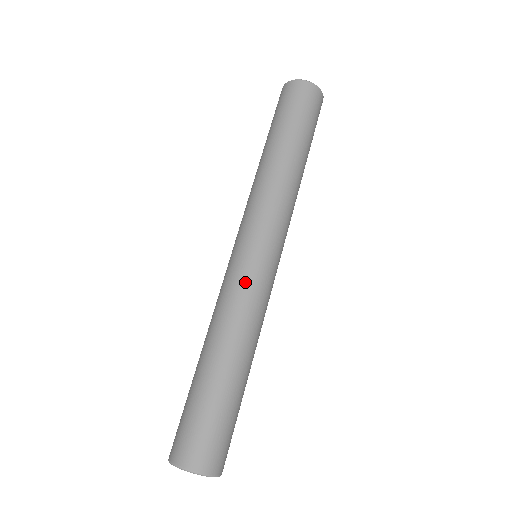
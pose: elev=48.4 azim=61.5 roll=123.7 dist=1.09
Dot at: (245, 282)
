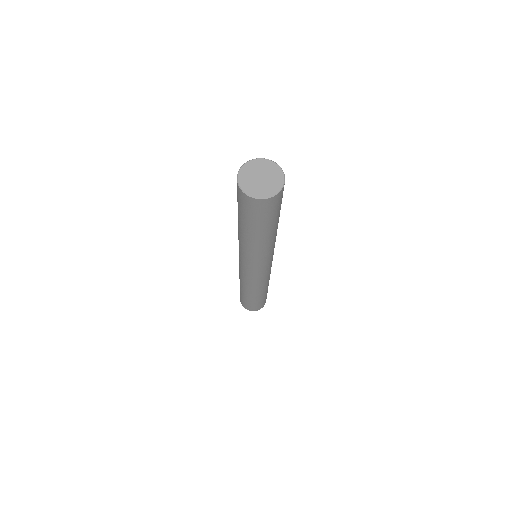
Dot at: (248, 279)
